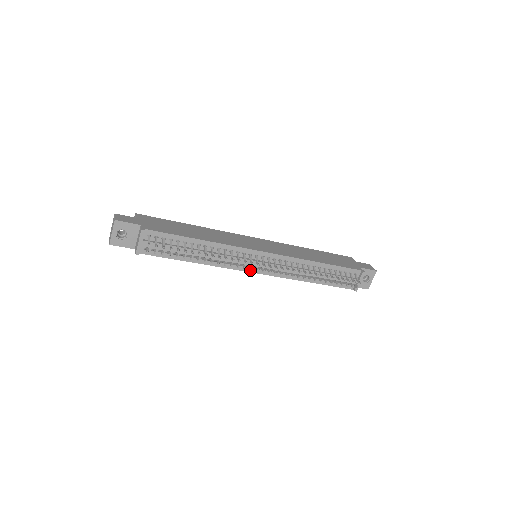
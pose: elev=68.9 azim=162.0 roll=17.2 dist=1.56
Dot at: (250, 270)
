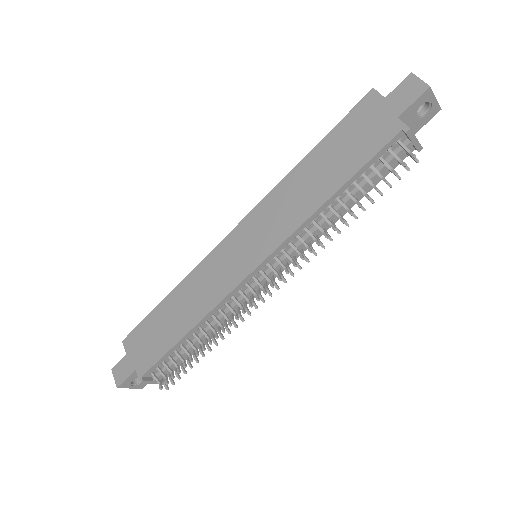
Dot at: occluded
